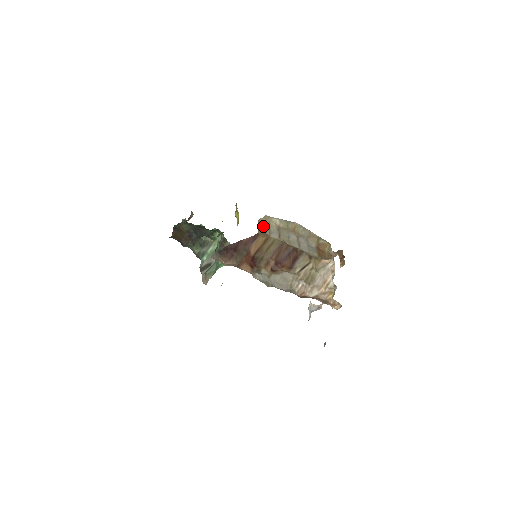
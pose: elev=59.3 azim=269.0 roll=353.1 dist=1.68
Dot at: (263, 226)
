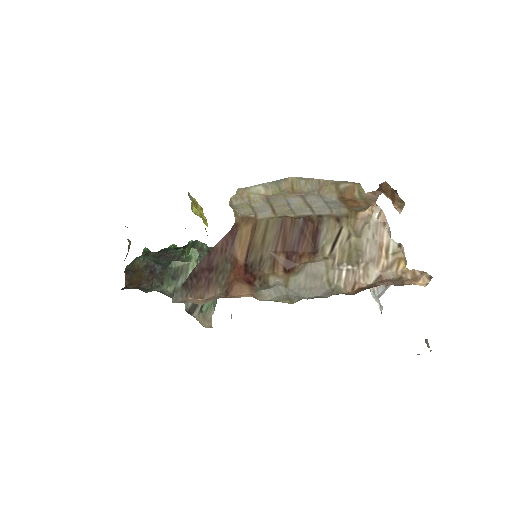
Dot at: (240, 207)
